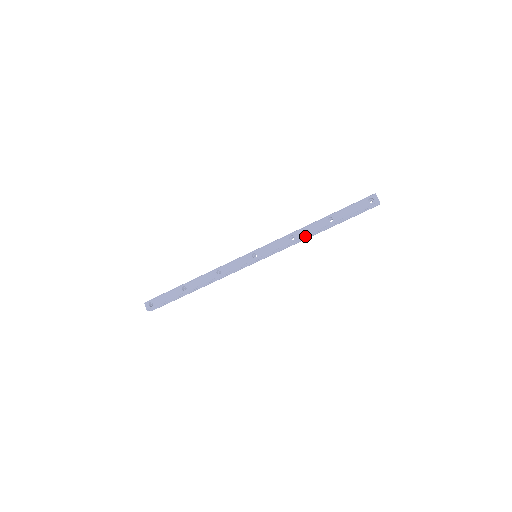
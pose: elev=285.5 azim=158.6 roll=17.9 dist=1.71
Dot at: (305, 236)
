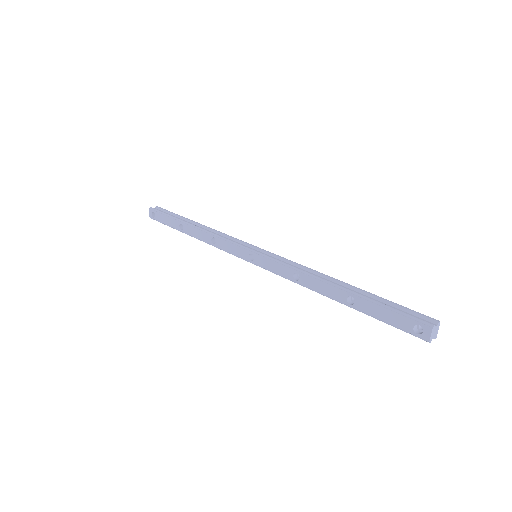
Dot at: (311, 289)
